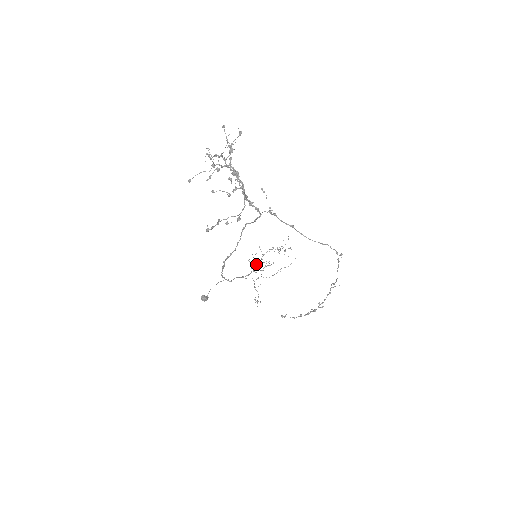
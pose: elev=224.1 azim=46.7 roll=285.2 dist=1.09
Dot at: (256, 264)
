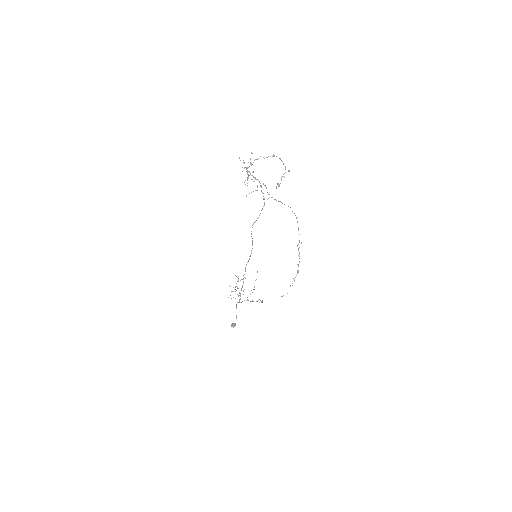
Dot at: occluded
